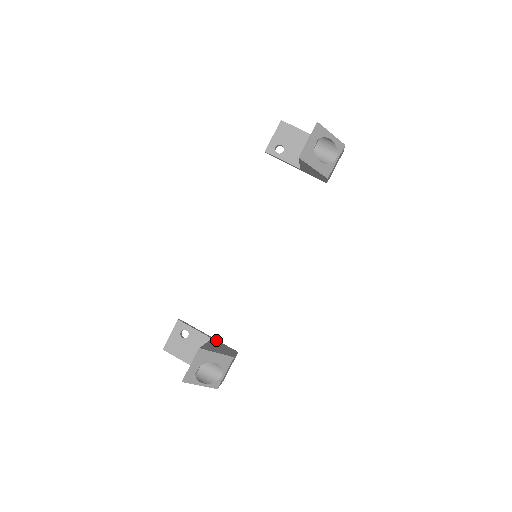
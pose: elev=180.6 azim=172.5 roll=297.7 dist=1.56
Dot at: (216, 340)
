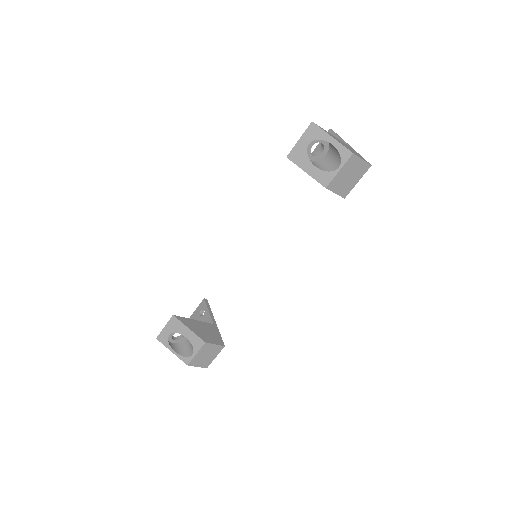
Dot at: (216, 327)
